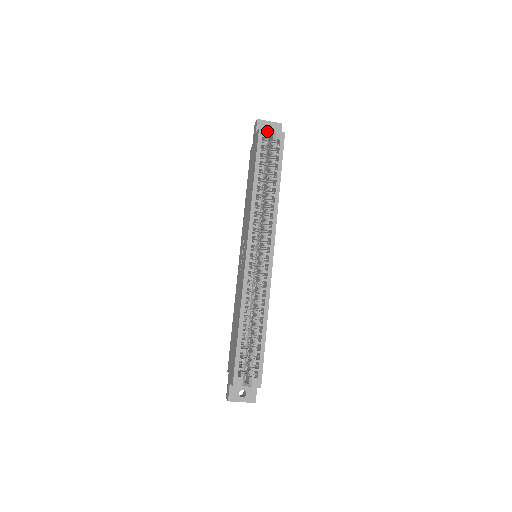
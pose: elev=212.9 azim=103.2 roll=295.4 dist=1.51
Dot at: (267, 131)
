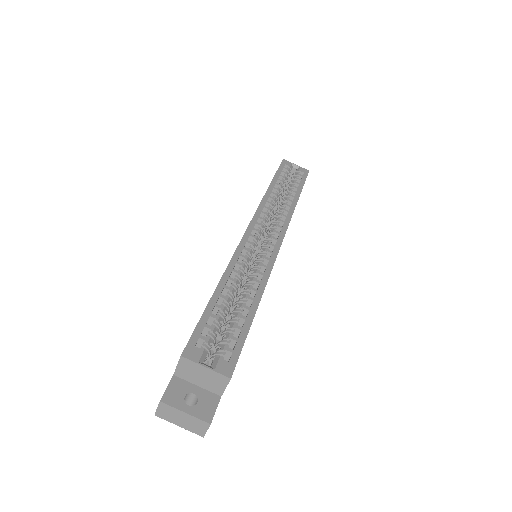
Dot at: (291, 163)
